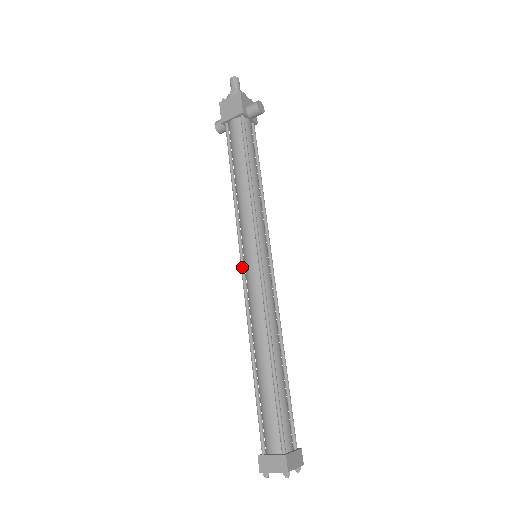
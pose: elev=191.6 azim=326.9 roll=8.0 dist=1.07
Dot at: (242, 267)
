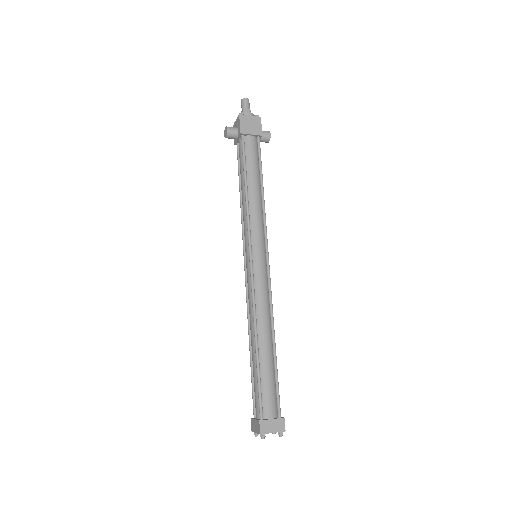
Dot at: (252, 262)
